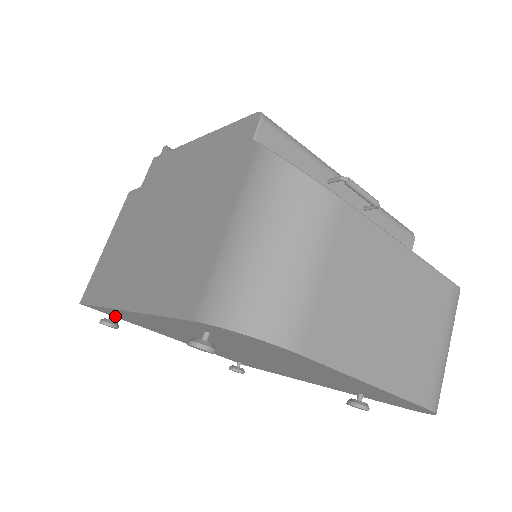
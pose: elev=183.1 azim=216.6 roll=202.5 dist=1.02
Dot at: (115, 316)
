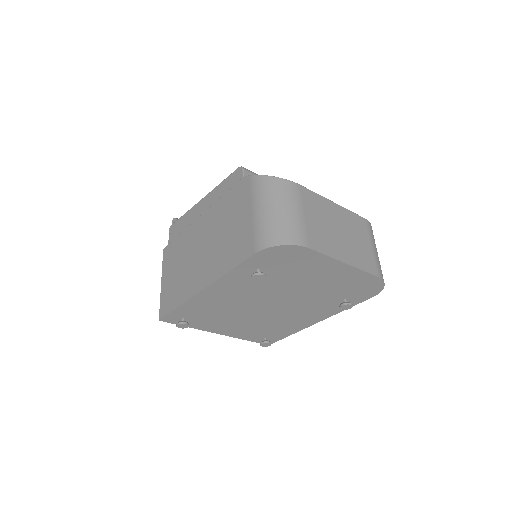
Dot at: occluded
